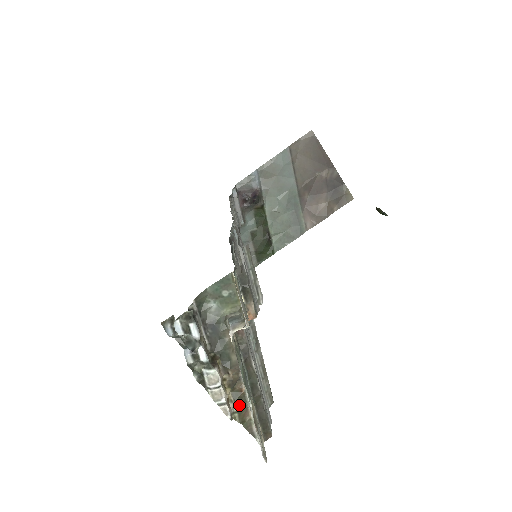
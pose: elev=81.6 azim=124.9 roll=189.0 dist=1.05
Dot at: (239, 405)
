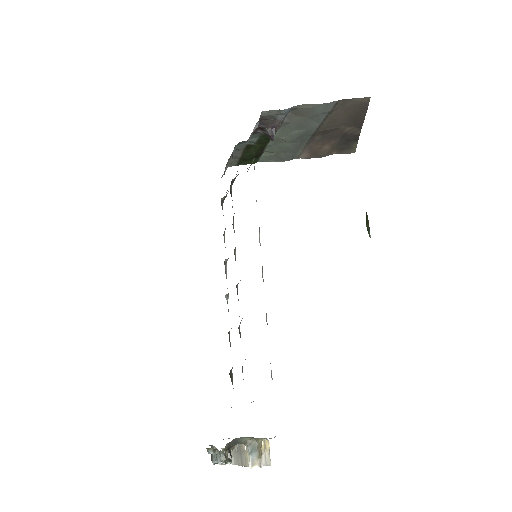
Dot at: occluded
